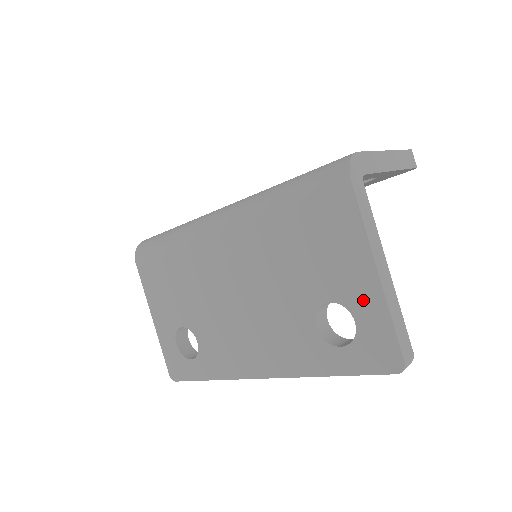
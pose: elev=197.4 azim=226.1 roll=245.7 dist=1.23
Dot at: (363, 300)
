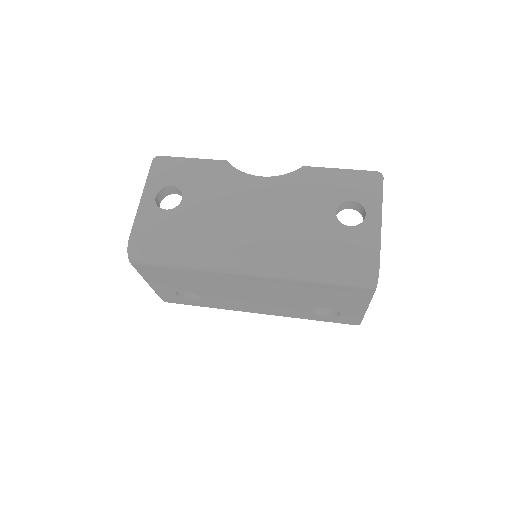
Dot at: (351, 312)
